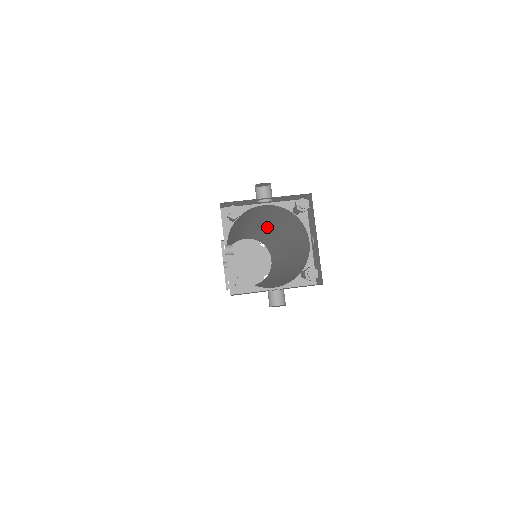
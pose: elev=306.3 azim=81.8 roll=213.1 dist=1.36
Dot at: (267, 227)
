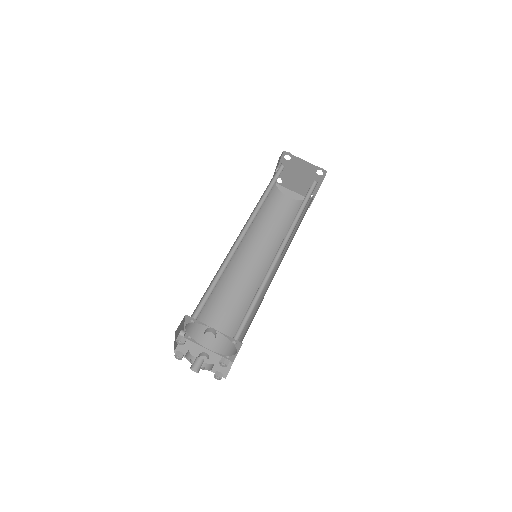
Dot at: occluded
